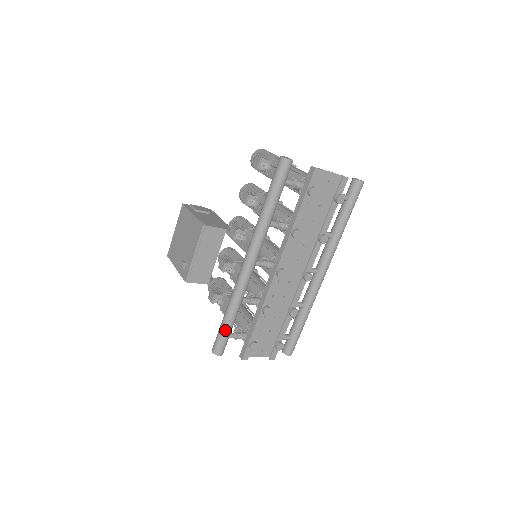
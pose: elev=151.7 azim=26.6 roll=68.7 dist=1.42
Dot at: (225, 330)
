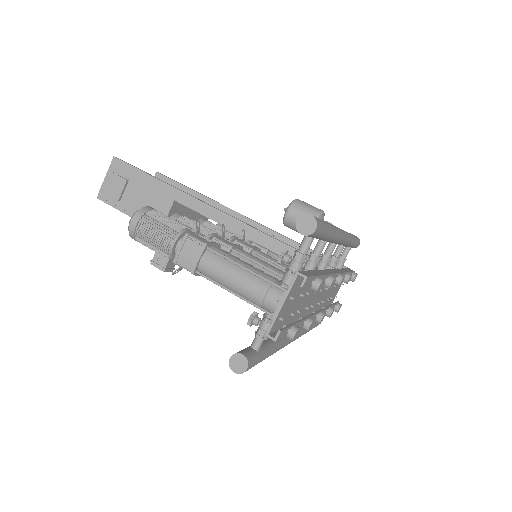
Dot at: occluded
